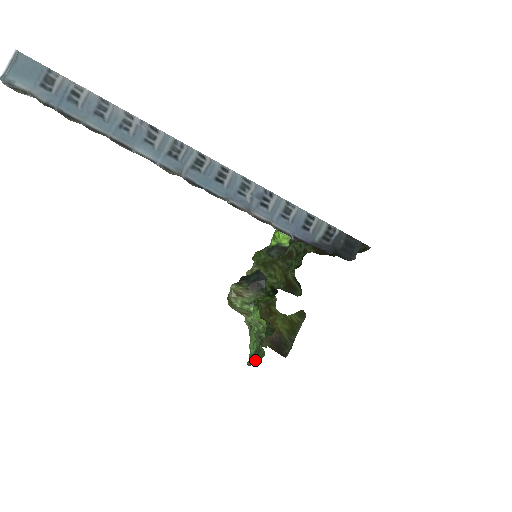
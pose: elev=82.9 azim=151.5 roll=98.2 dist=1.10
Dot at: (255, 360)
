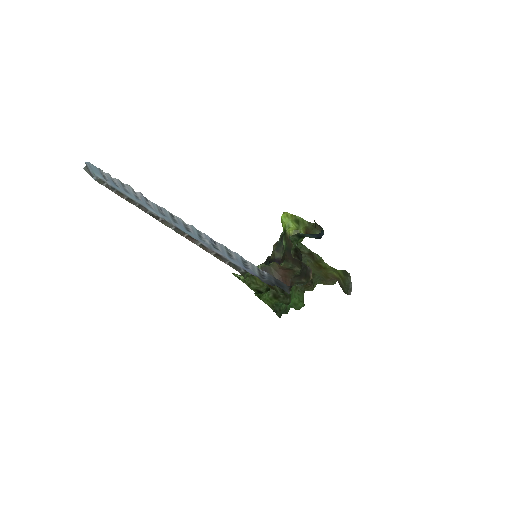
Dot at: occluded
